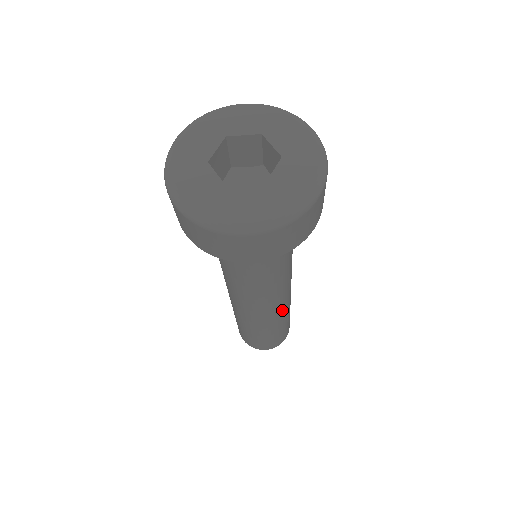
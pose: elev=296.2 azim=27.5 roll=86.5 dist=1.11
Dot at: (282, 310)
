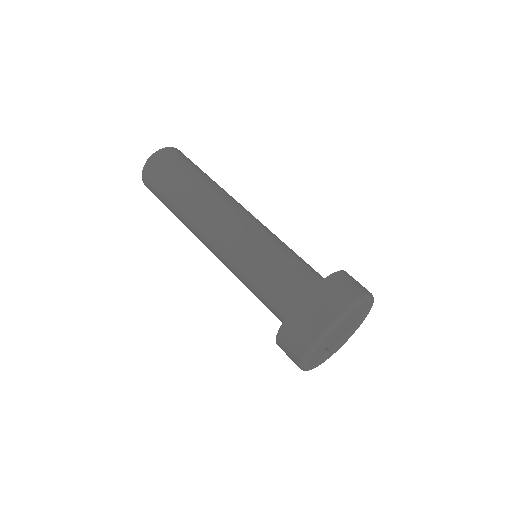
Dot at: occluded
